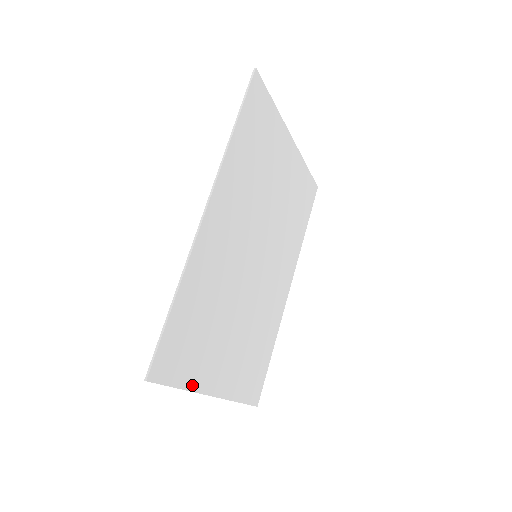
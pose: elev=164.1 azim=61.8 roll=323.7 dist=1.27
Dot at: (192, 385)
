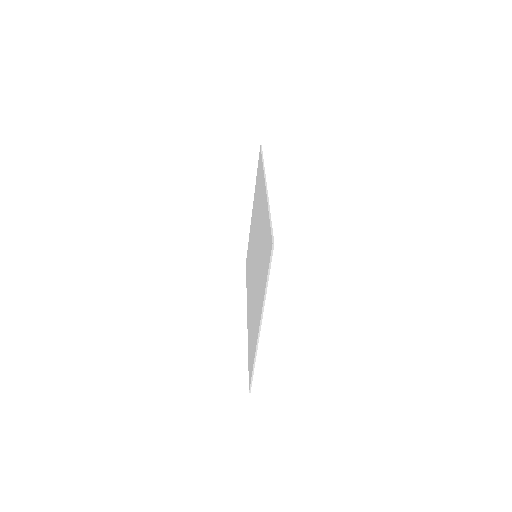
Dot at: (265, 293)
